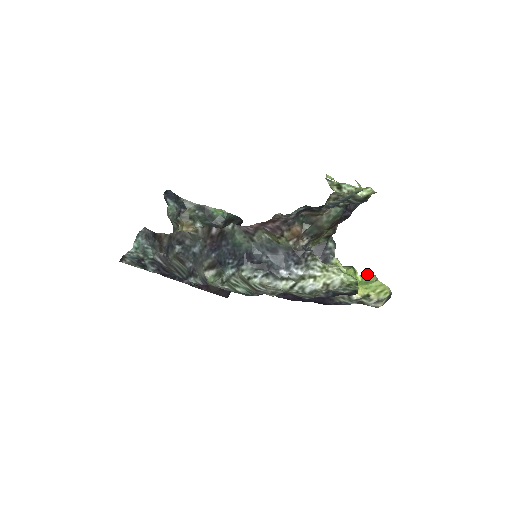
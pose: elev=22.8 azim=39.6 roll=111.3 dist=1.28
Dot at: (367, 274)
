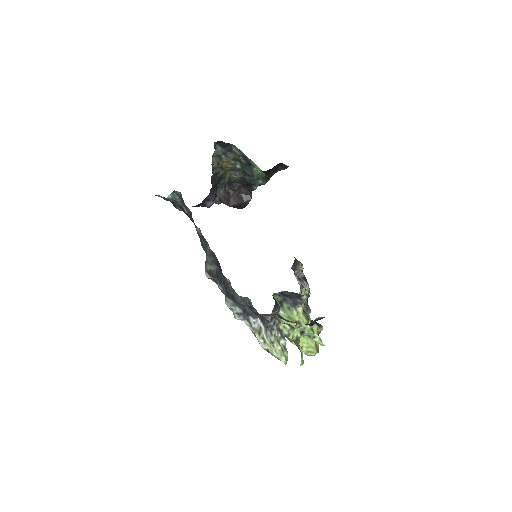
Dot at: (316, 327)
